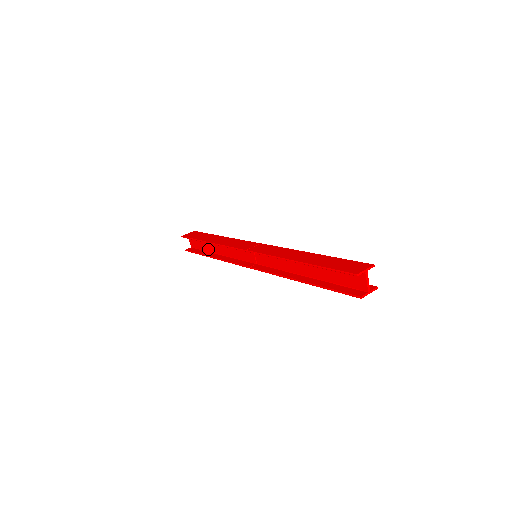
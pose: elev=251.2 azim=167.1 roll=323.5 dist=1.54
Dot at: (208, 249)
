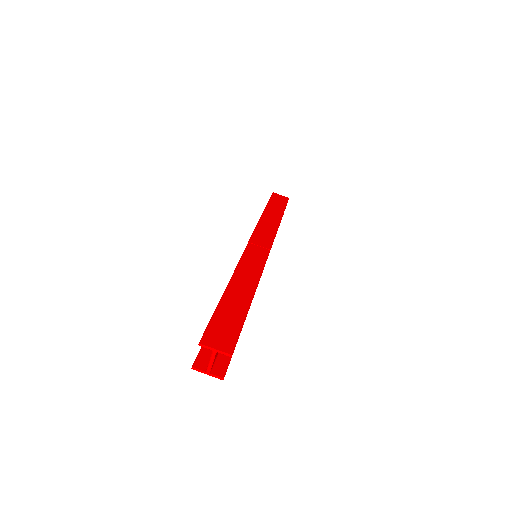
Dot at: occluded
